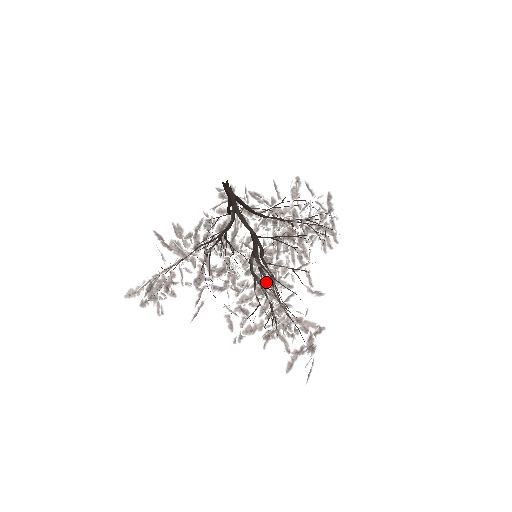
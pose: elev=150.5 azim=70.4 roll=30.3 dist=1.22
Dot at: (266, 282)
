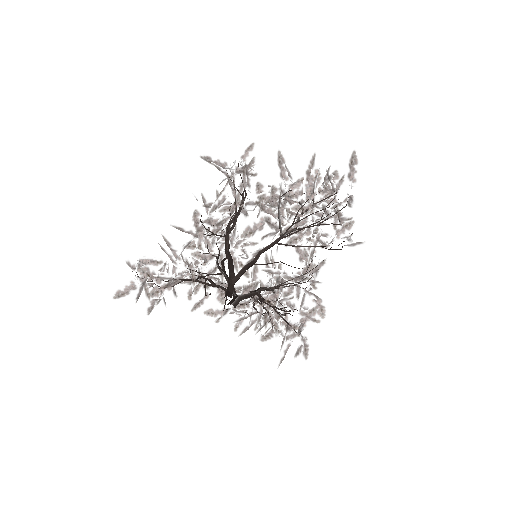
Dot at: (267, 312)
